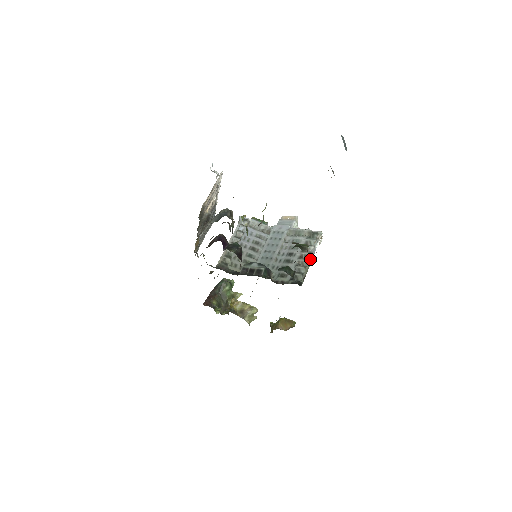
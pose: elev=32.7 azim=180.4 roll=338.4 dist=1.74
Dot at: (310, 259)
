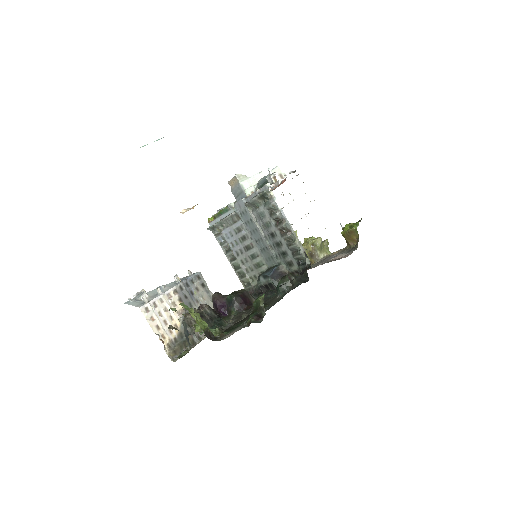
Dot at: (289, 228)
